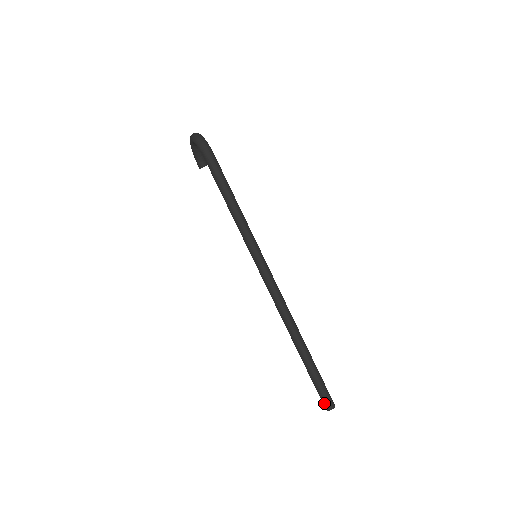
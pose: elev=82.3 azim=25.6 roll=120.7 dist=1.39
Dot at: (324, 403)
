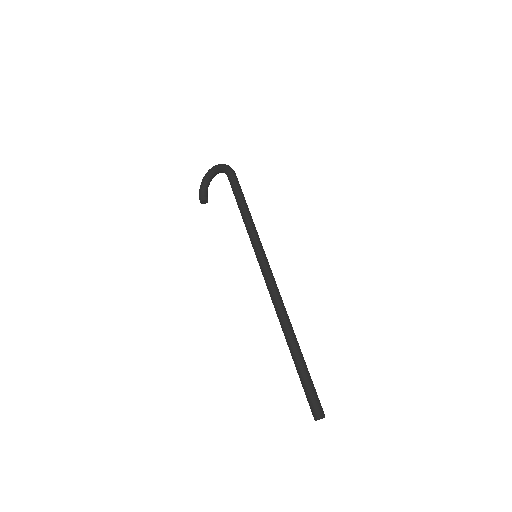
Dot at: (316, 408)
